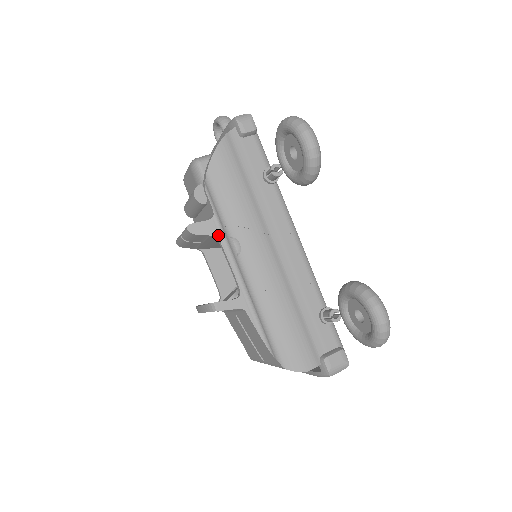
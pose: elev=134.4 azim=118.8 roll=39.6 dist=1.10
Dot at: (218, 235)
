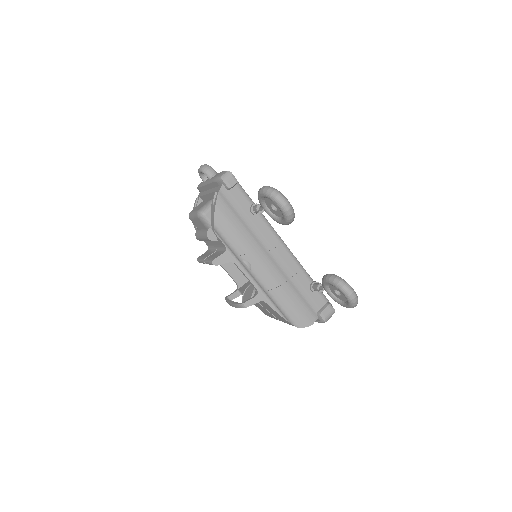
Dot at: (233, 260)
